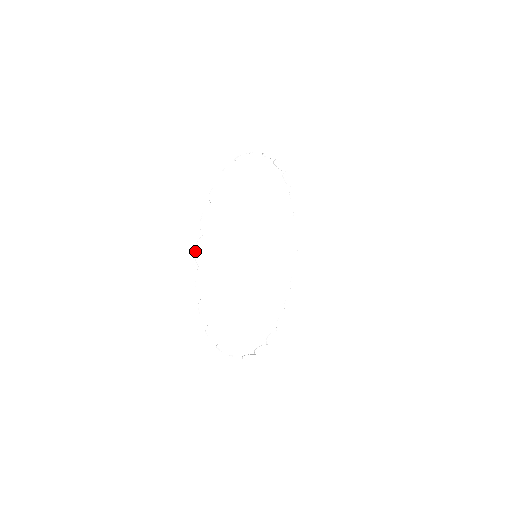
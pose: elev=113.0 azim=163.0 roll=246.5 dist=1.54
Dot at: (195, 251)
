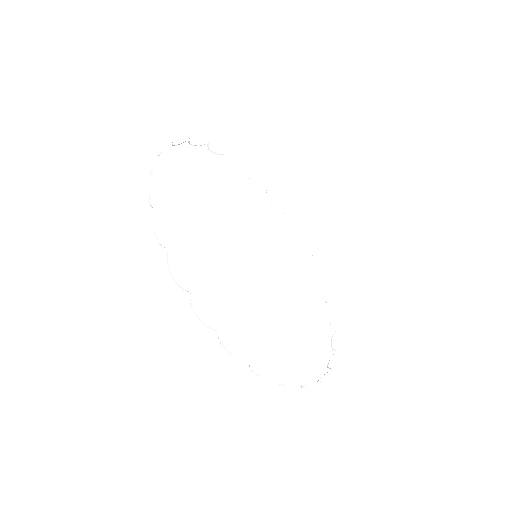
Dot at: (151, 172)
